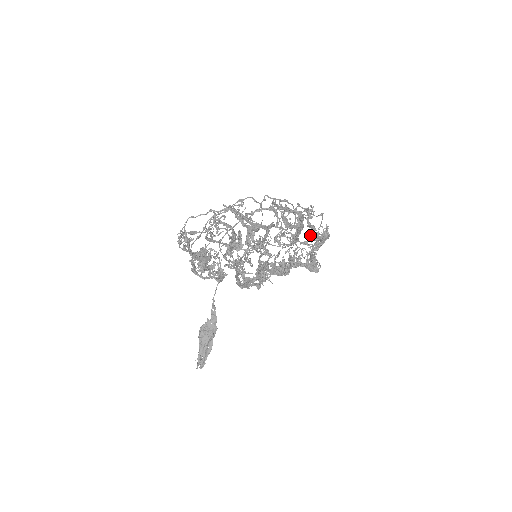
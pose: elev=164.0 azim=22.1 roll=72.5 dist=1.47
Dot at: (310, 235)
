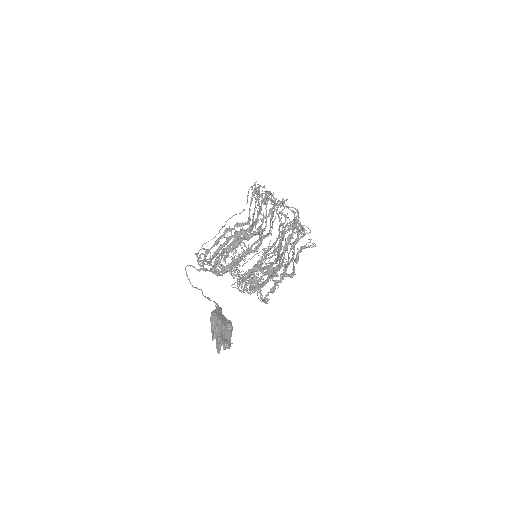
Dot at: (252, 277)
